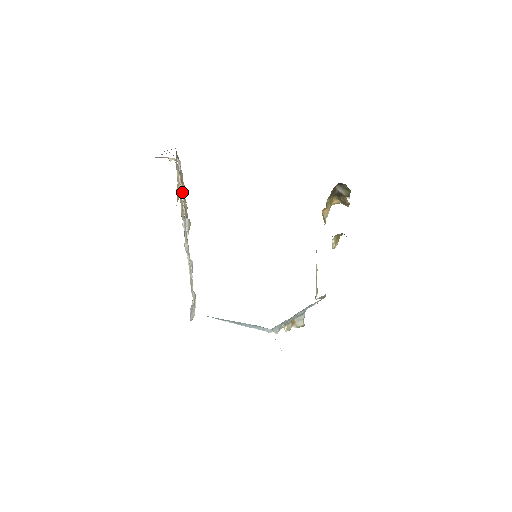
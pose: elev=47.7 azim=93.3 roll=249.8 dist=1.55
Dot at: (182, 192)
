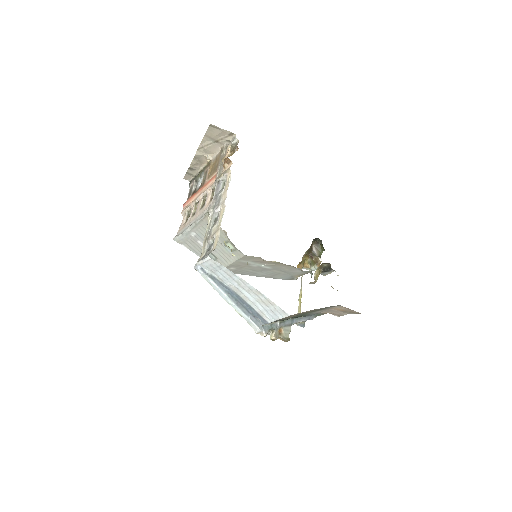
Dot at: occluded
